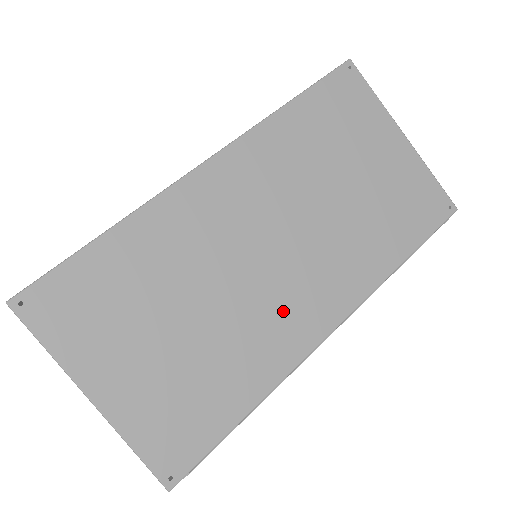
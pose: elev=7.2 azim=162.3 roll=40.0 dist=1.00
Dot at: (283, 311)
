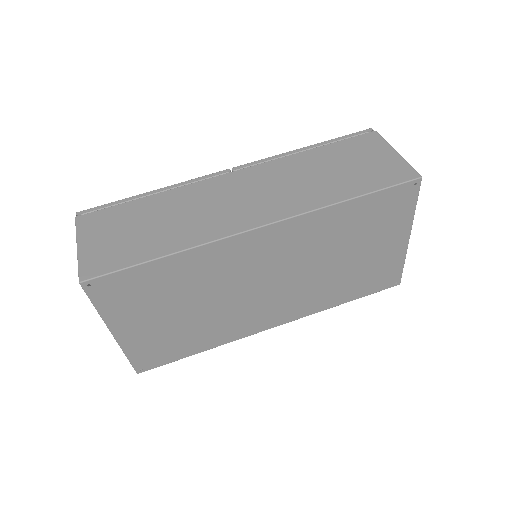
Dot at: (251, 315)
